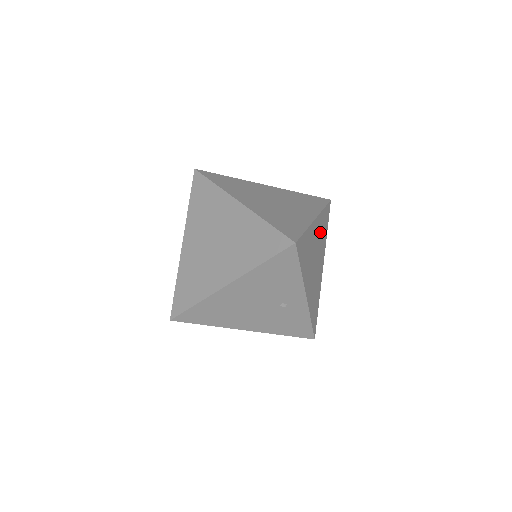
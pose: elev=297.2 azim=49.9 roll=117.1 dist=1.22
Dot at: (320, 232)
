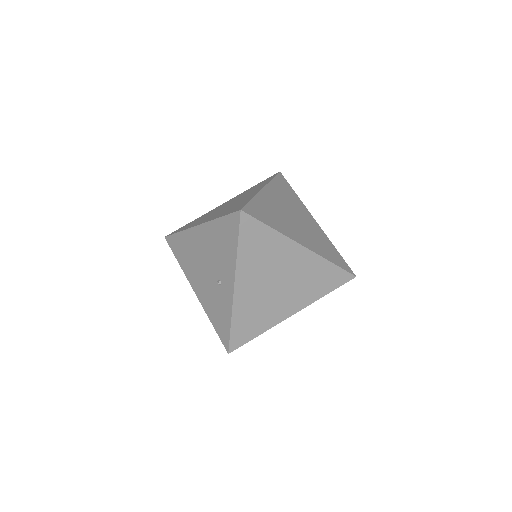
Dot at: (307, 272)
